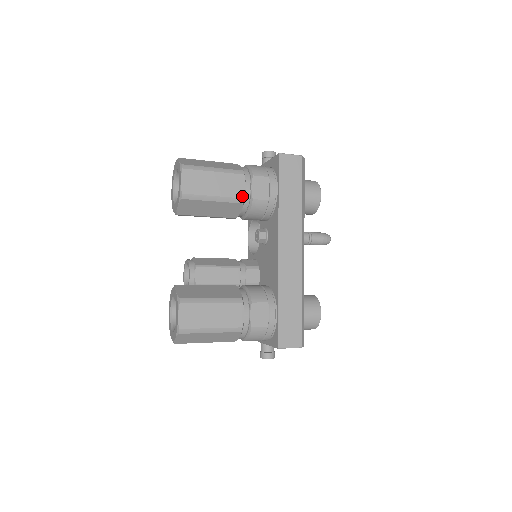
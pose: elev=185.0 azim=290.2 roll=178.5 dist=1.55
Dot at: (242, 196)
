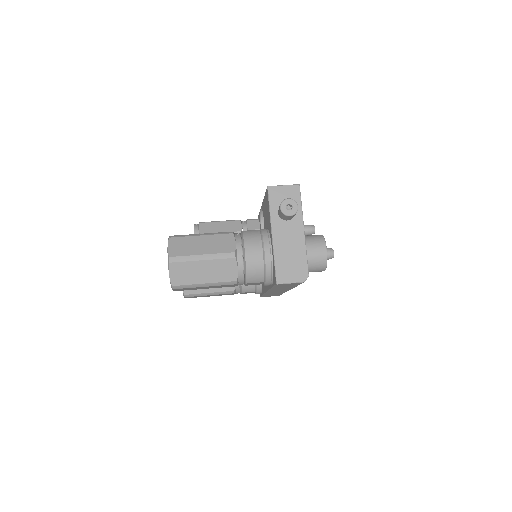
Dot at: (234, 286)
